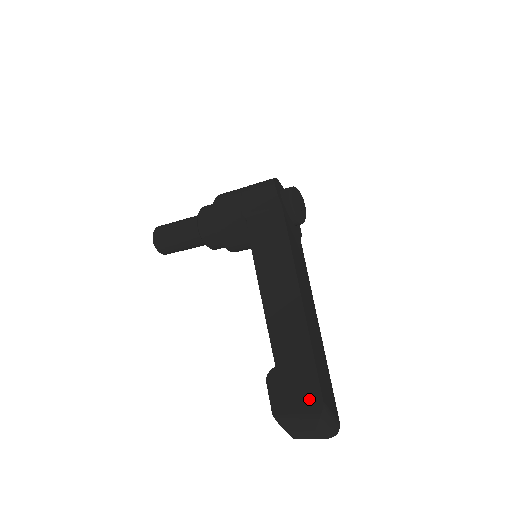
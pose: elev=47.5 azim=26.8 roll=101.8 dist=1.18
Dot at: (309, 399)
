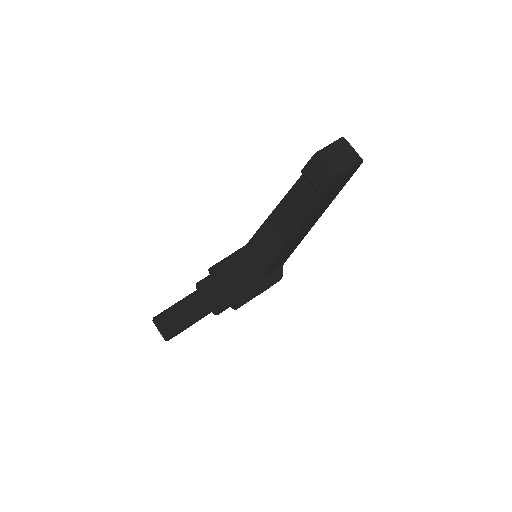
Dot at: occluded
